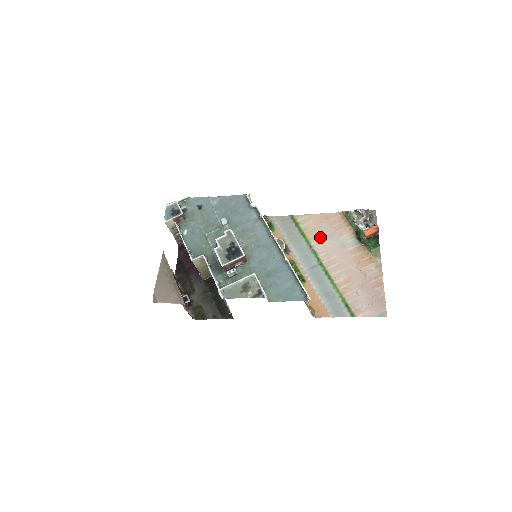
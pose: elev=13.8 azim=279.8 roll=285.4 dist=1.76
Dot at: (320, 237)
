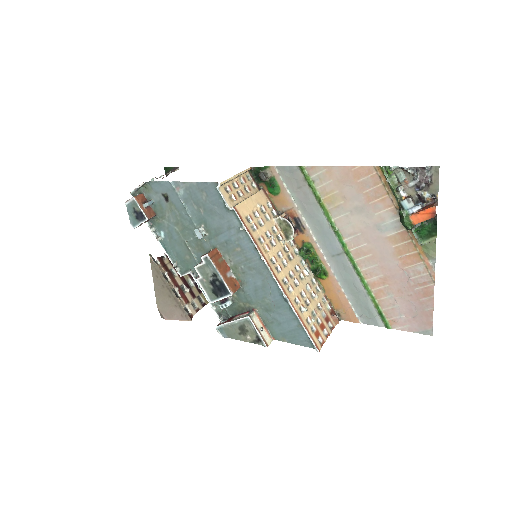
Dot at: (345, 210)
